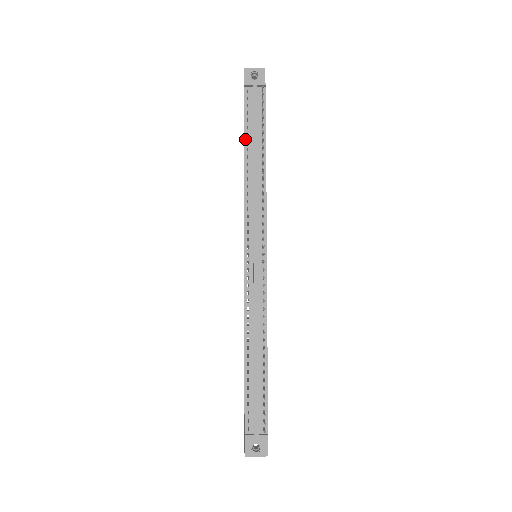
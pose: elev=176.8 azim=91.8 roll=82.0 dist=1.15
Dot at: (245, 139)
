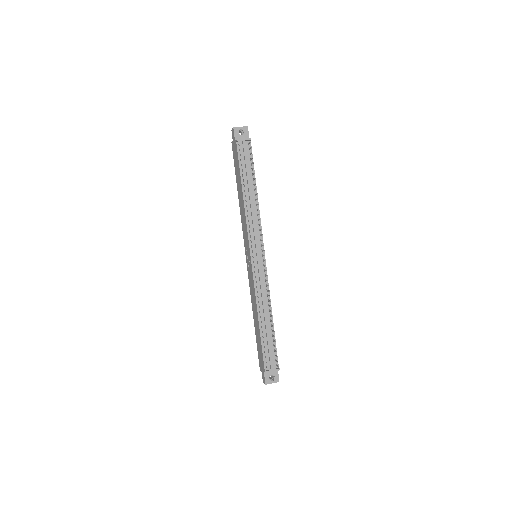
Dot at: (242, 178)
